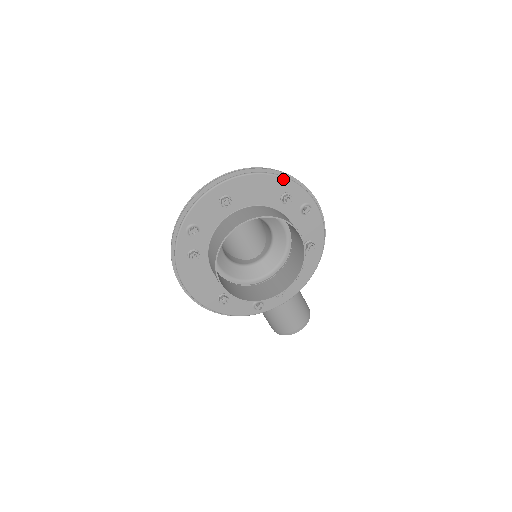
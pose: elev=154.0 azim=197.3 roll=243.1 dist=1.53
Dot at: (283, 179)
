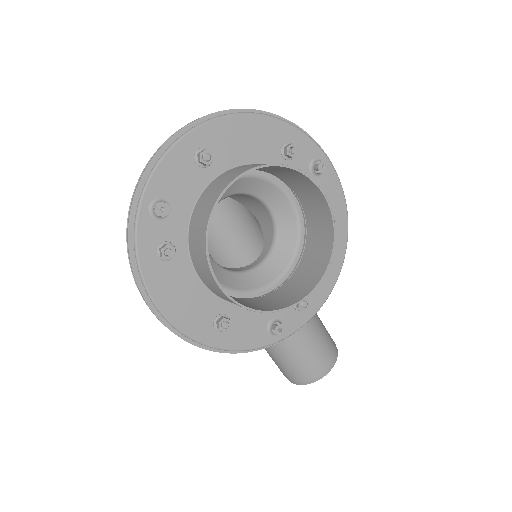
Dot at: (280, 122)
